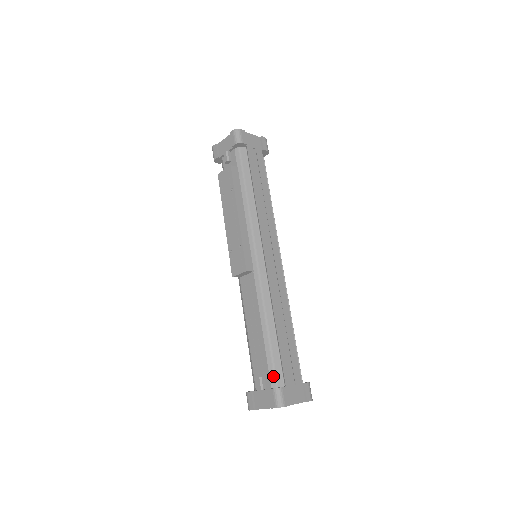
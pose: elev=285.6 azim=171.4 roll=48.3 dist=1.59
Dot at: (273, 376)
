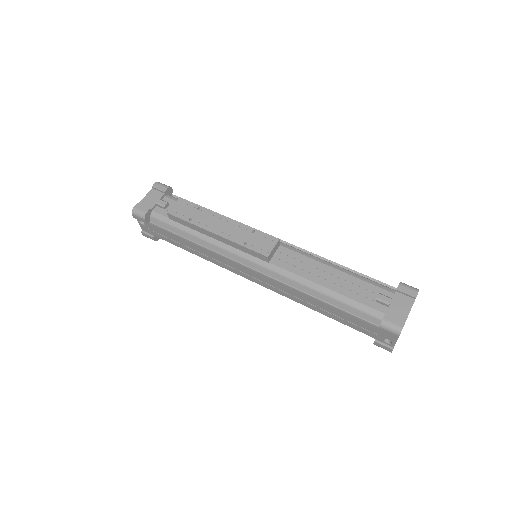
Dot at: (384, 286)
